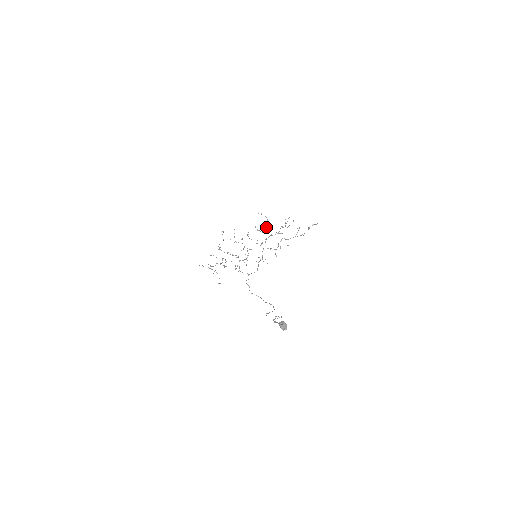
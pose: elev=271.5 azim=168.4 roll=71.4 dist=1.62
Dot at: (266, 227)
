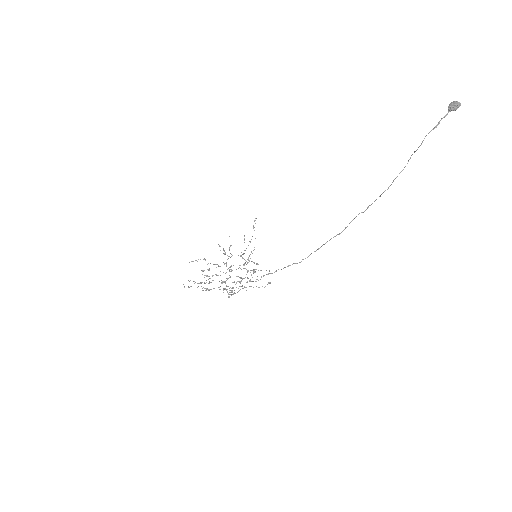
Dot at: occluded
